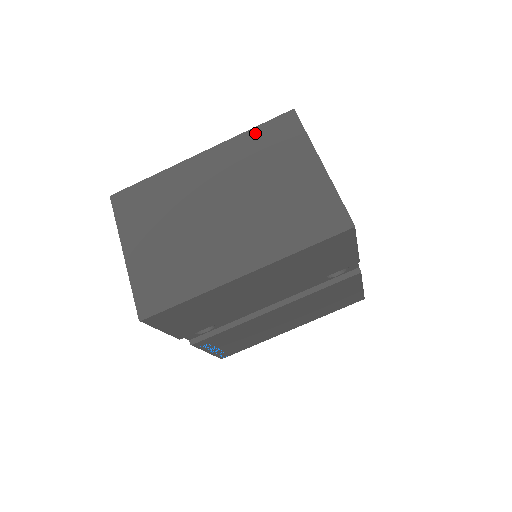
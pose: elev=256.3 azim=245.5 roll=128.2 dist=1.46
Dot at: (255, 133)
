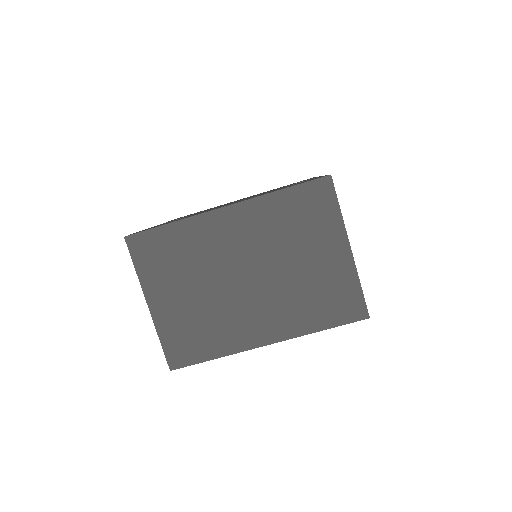
Dot at: (287, 196)
